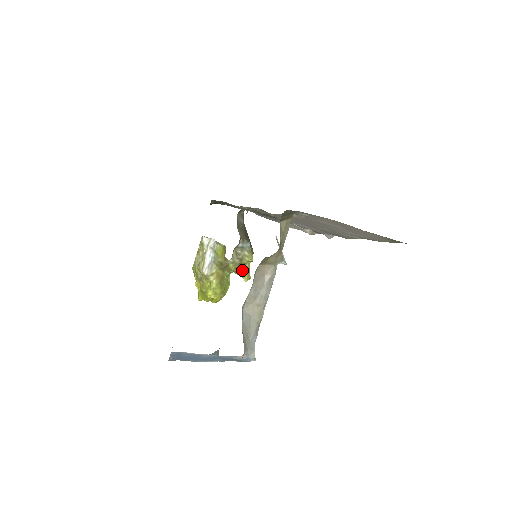
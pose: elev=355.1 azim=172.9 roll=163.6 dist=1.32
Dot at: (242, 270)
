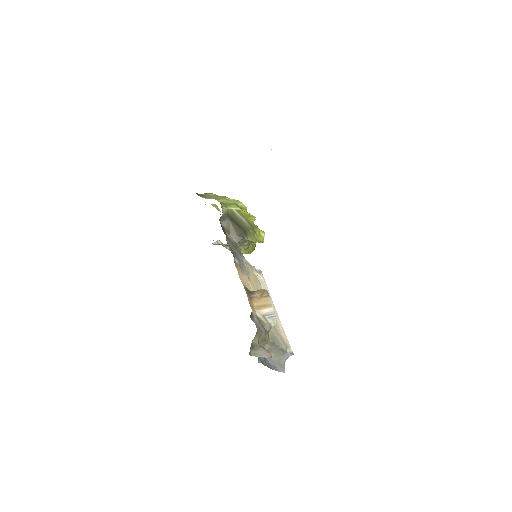
Dot at: occluded
